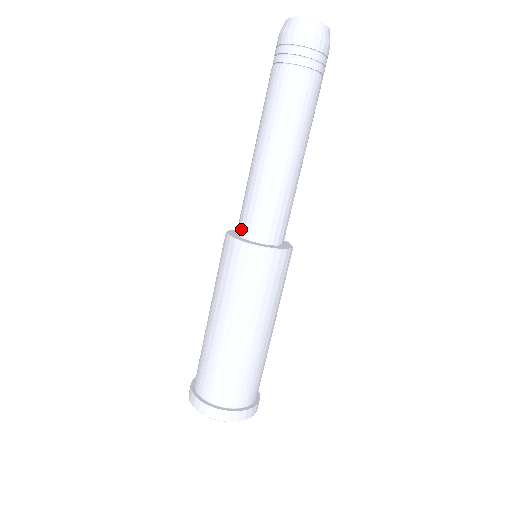
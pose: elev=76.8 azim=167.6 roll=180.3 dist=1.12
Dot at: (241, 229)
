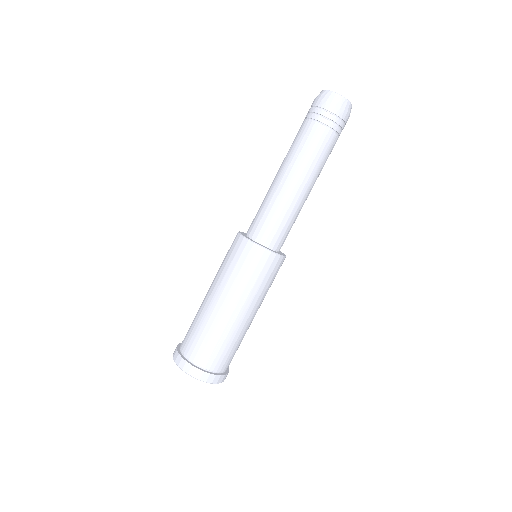
Dot at: occluded
